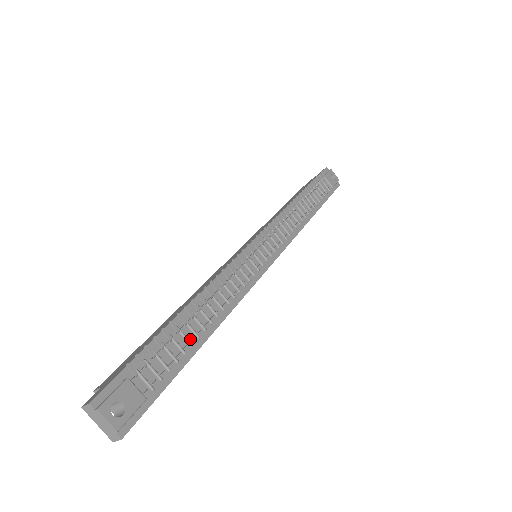
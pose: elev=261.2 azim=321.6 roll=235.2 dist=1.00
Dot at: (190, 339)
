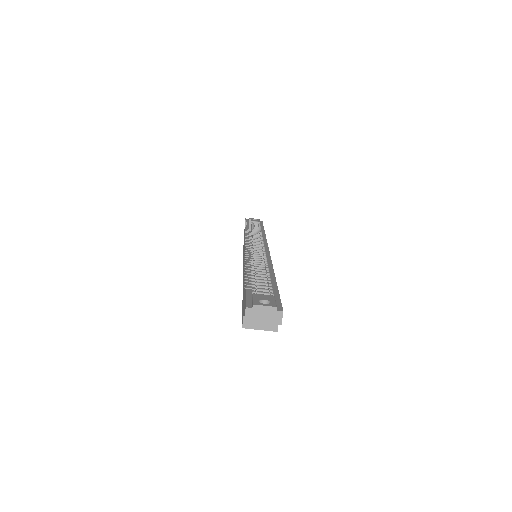
Dot at: (265, 279)
